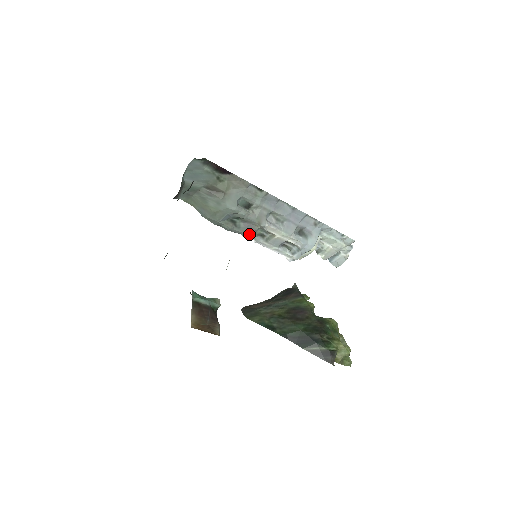
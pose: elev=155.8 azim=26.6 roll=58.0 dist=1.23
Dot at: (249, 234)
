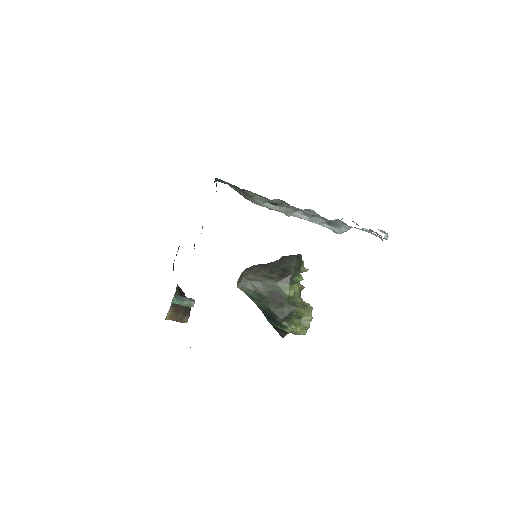
Dot at: occluded
